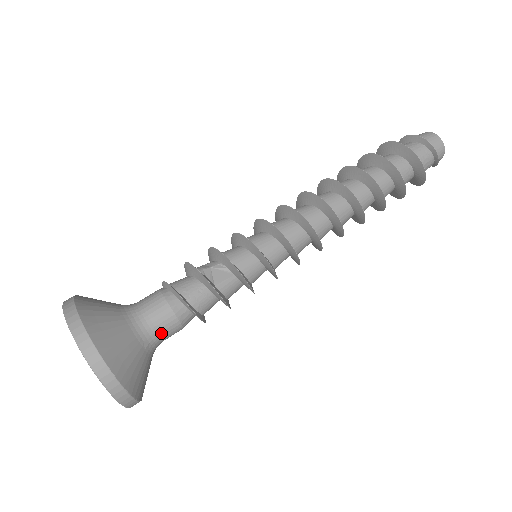
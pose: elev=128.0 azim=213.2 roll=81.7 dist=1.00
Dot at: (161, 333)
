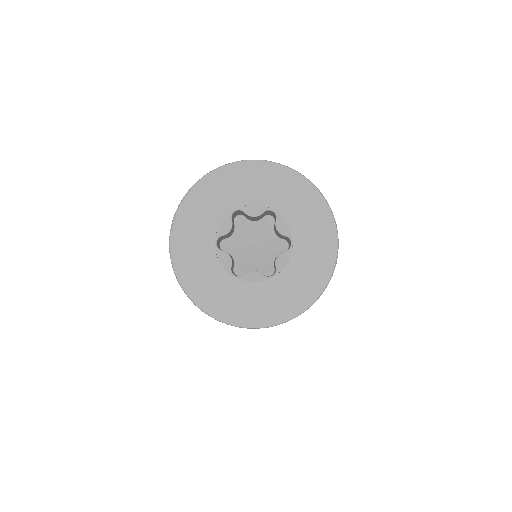
Dot at: occluded
